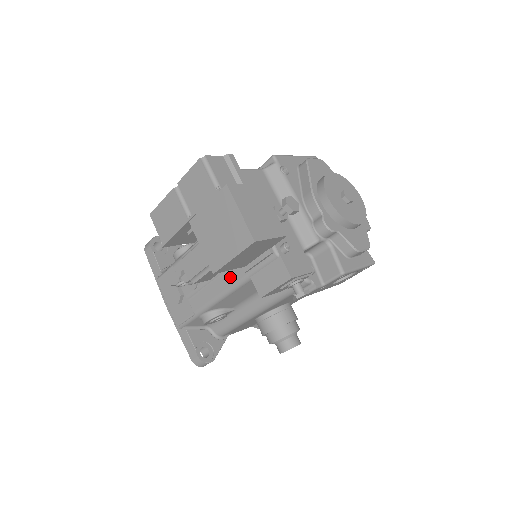
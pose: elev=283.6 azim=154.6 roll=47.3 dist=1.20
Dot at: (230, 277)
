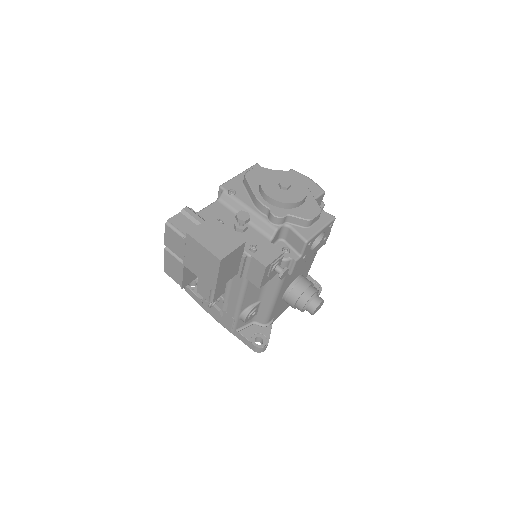
Dot at: (236, 284)
